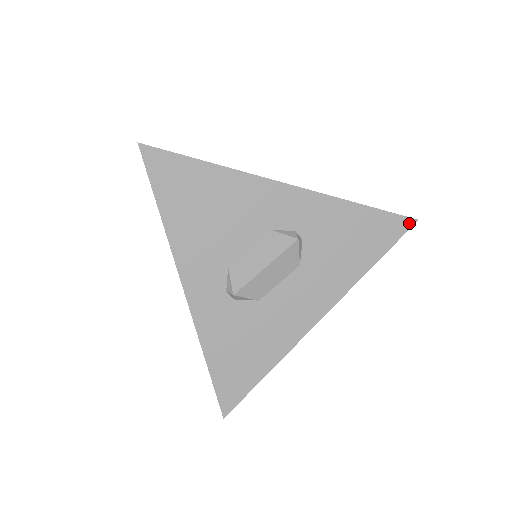
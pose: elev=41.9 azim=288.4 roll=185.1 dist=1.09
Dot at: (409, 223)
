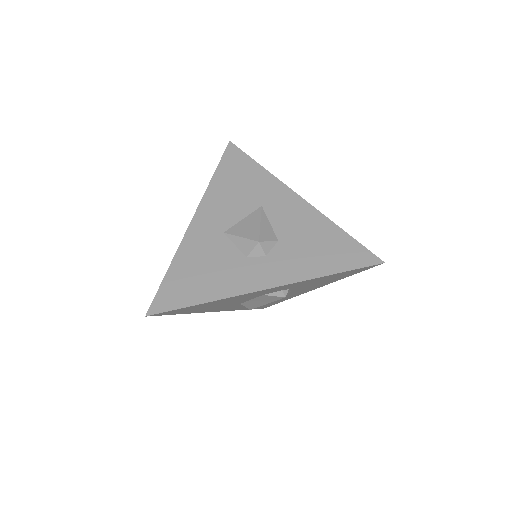
Dot at: (376, 265)
